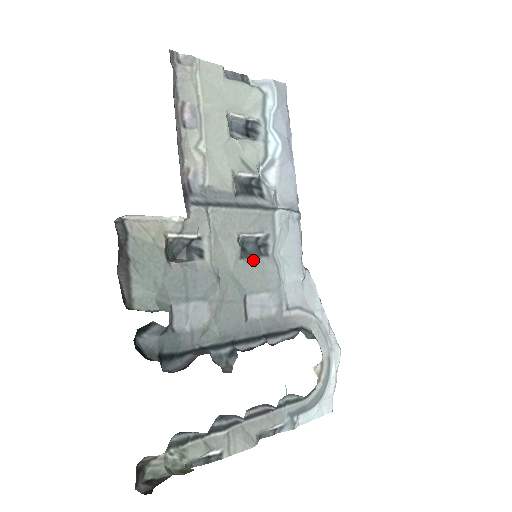
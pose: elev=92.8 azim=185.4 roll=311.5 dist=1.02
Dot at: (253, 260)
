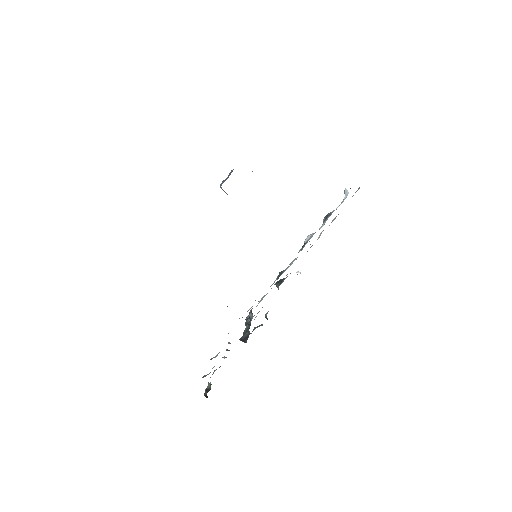
Dot at: occluded
